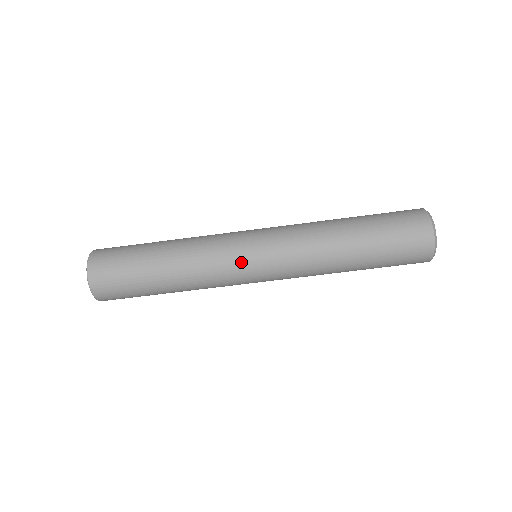
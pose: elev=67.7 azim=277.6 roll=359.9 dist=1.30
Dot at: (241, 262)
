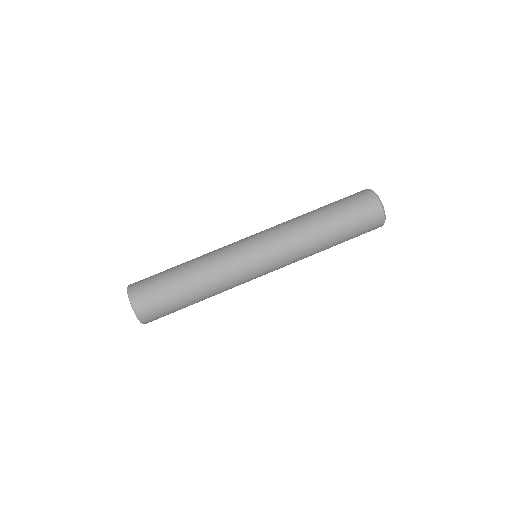
Dot at: (239, 241)
